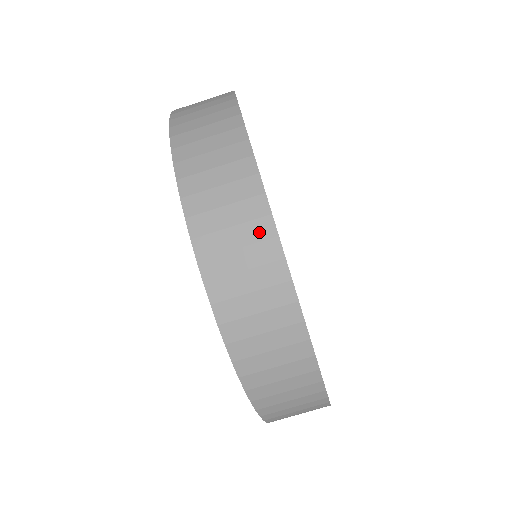
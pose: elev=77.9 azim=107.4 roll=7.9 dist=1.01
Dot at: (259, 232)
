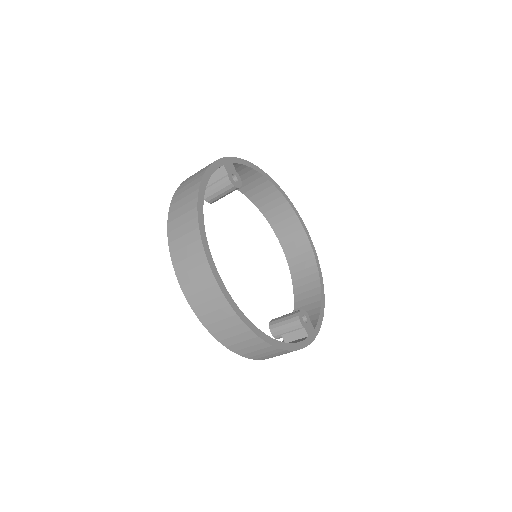
Dot at: (193, 237)
